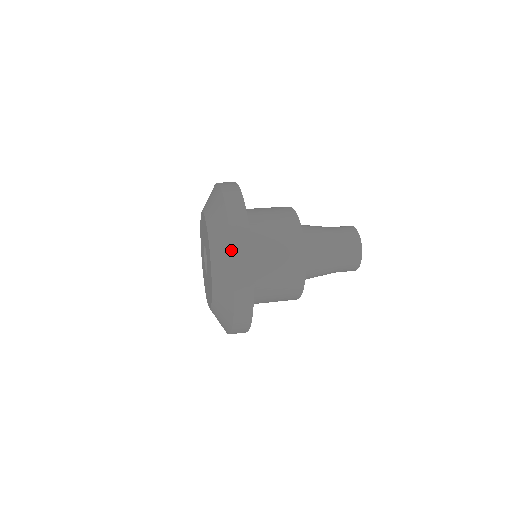
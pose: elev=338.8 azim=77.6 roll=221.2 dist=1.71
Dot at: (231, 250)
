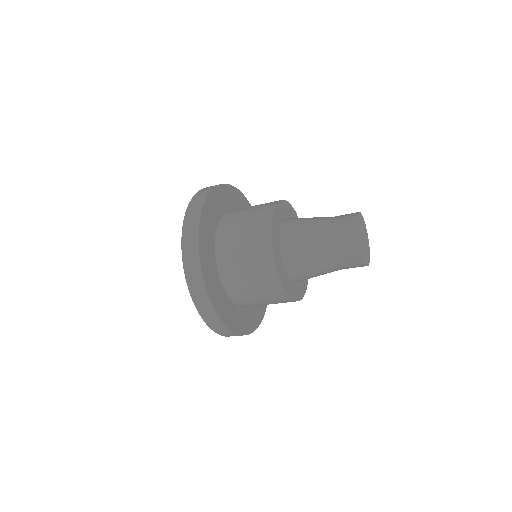
Dot at: occluded
